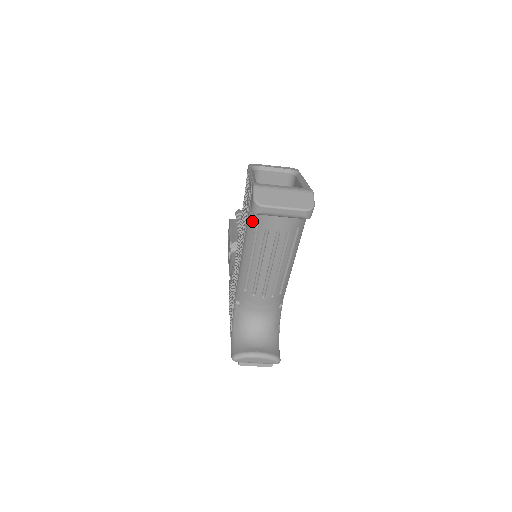
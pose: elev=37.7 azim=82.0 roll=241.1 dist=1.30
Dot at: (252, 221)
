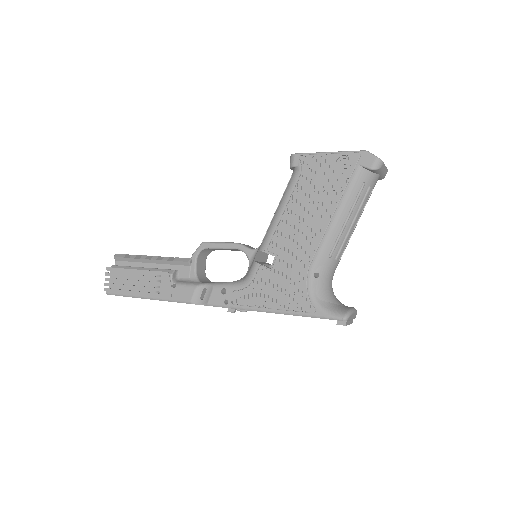
Dot at: (359, 181)
